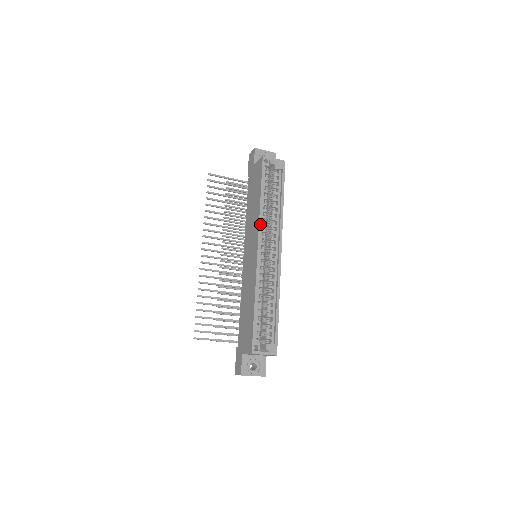
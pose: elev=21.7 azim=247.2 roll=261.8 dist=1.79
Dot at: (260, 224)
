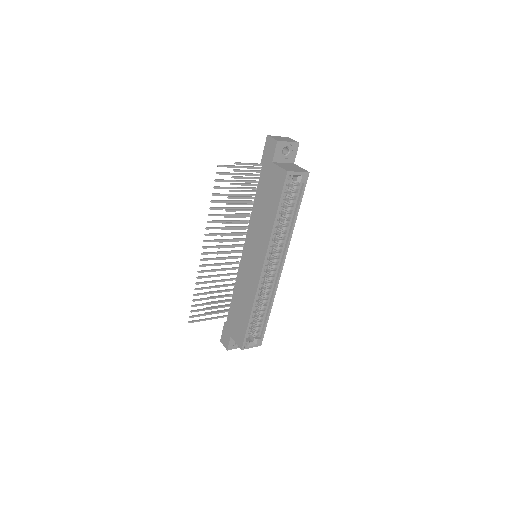
Dot at: (269, 246)
